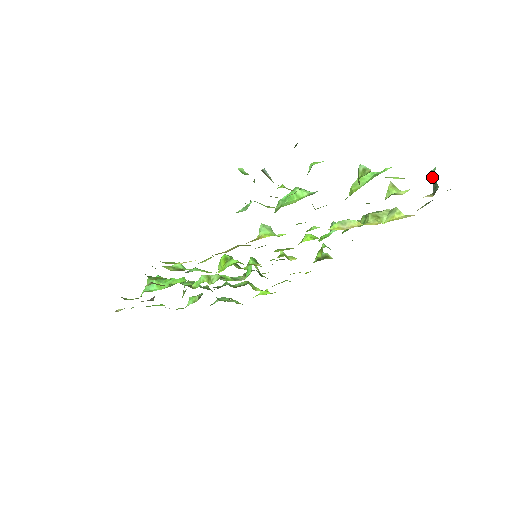
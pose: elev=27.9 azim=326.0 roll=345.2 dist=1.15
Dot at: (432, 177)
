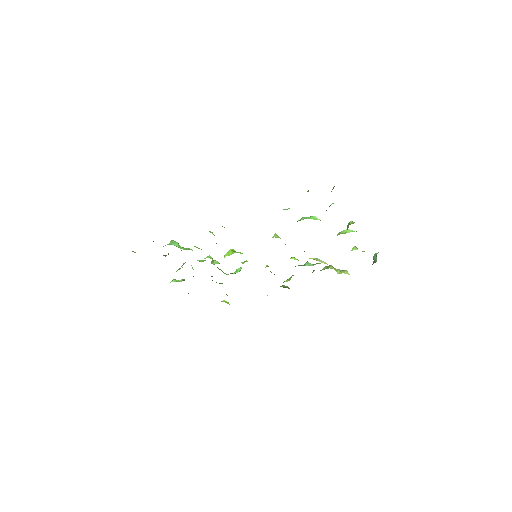
Dot at: (375, 256)
